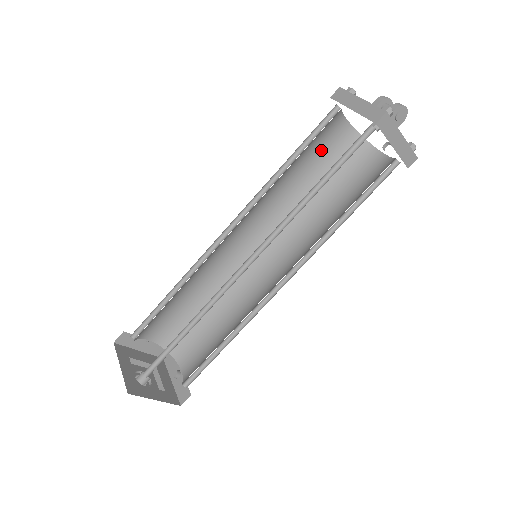
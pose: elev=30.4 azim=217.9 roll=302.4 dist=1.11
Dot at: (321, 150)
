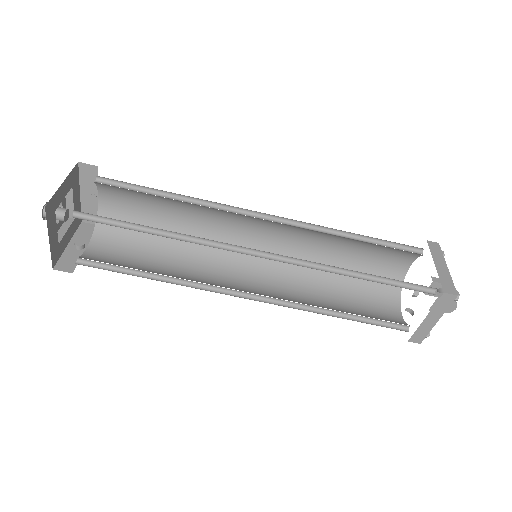
Dot at: (375, 258)
